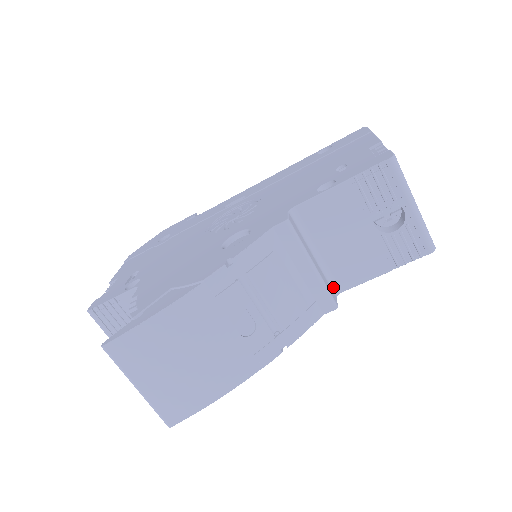
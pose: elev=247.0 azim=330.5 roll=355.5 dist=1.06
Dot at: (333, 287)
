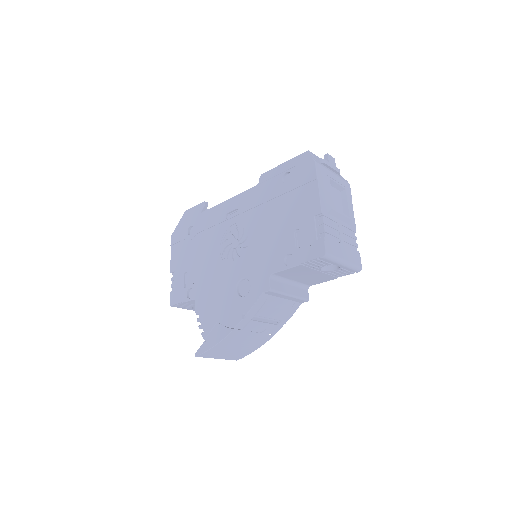
Dot at: (305, 287)
